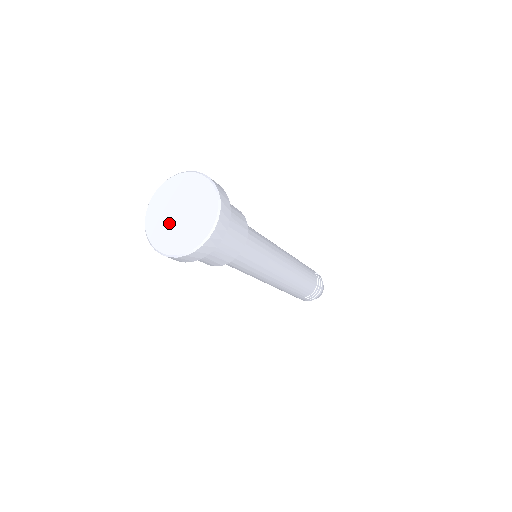
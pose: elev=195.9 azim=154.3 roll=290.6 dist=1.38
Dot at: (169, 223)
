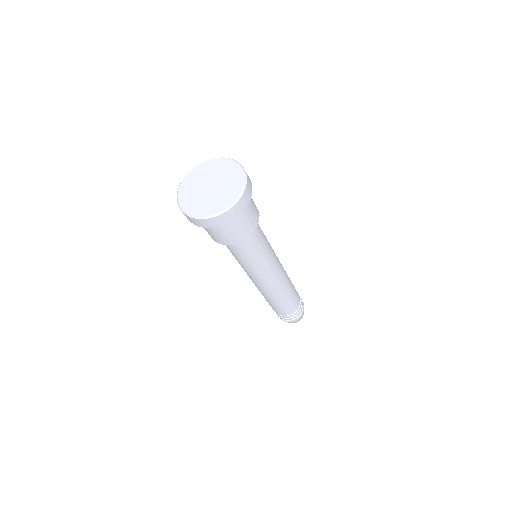
Dot at: (200, 193)
